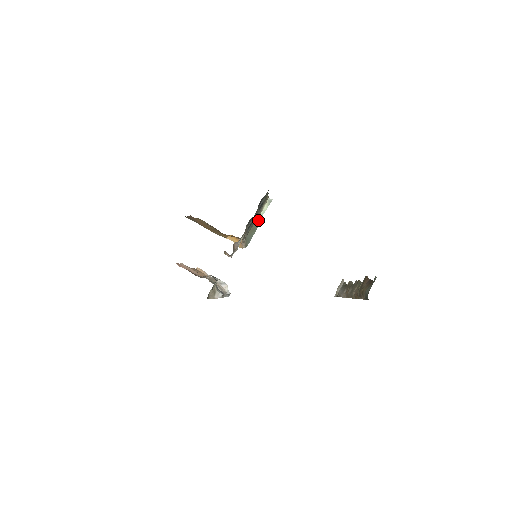
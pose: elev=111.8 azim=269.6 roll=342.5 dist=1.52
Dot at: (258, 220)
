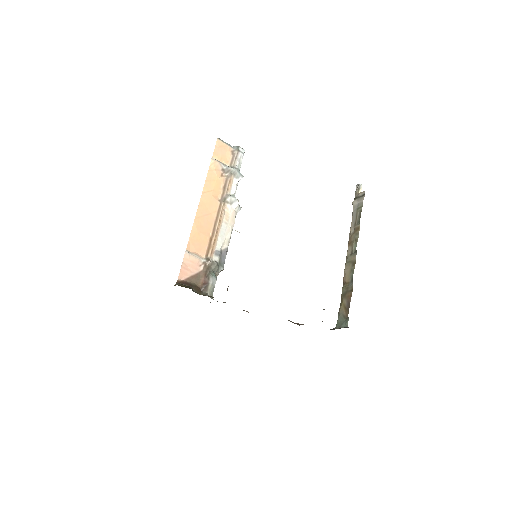
Dot at: occluded
